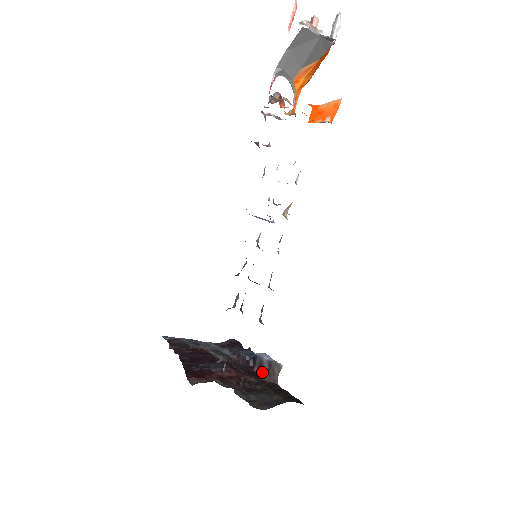
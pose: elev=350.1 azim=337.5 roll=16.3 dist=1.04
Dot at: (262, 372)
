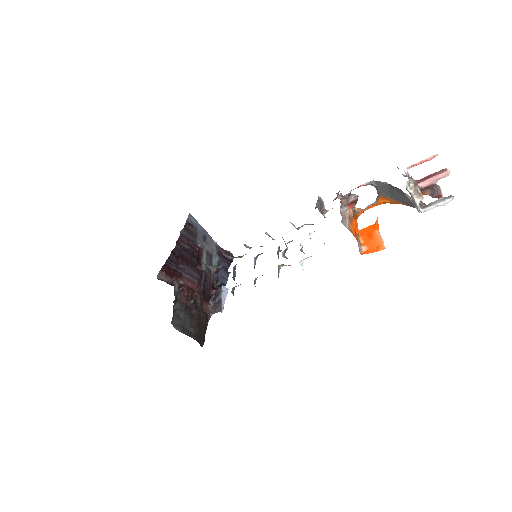
Dot at: (213, 299)
